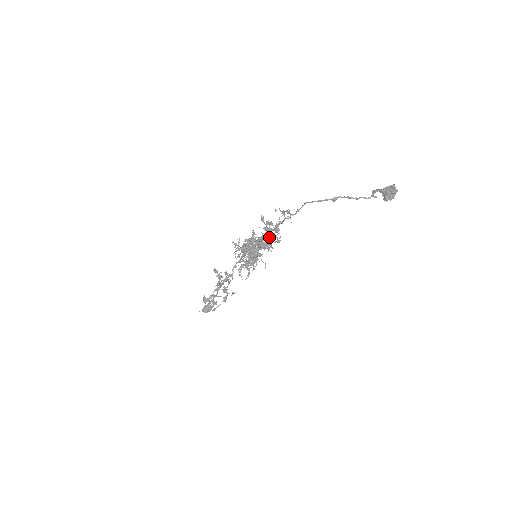
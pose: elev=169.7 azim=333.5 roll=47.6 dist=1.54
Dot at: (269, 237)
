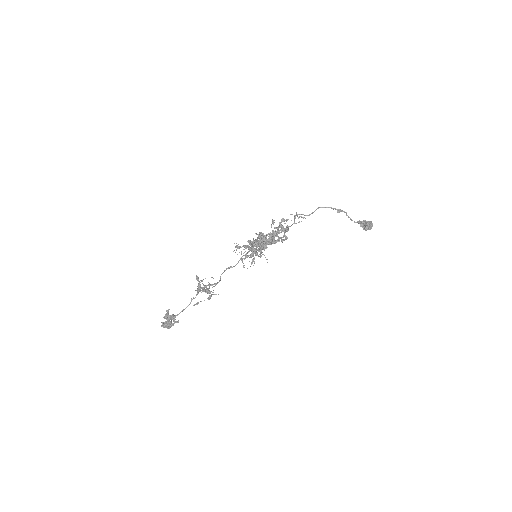
Dot at: (283, 229)
